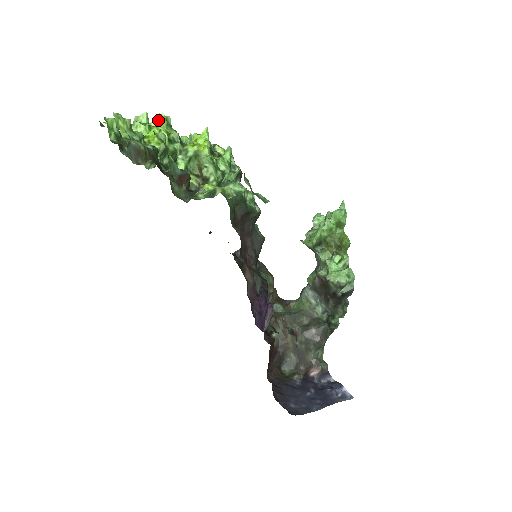
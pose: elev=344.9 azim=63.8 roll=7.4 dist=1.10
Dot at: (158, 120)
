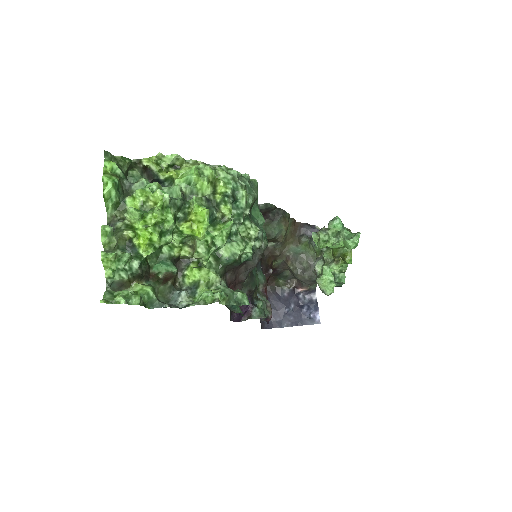
Dot at: (156, 197)
